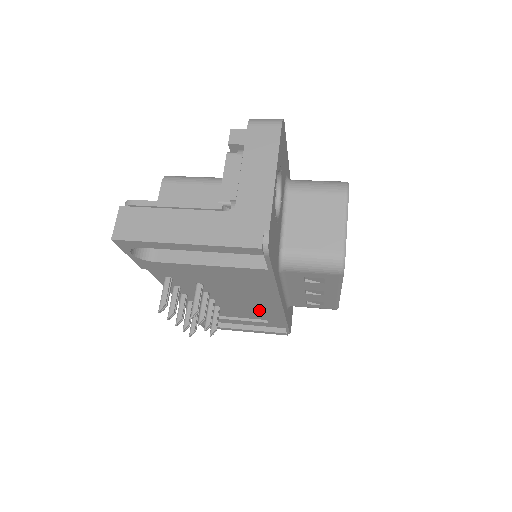
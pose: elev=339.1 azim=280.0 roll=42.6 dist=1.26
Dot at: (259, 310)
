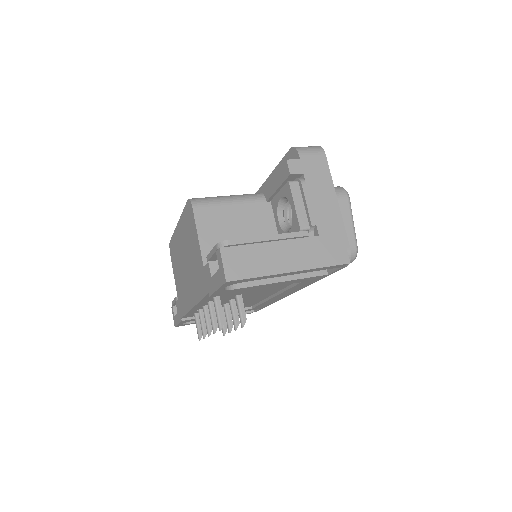
Dot at: (257, 301)
